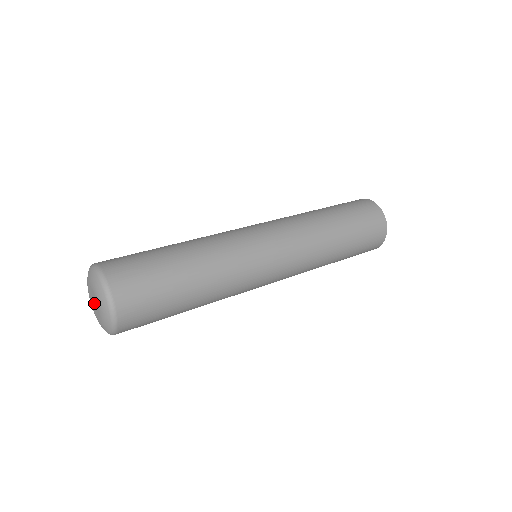
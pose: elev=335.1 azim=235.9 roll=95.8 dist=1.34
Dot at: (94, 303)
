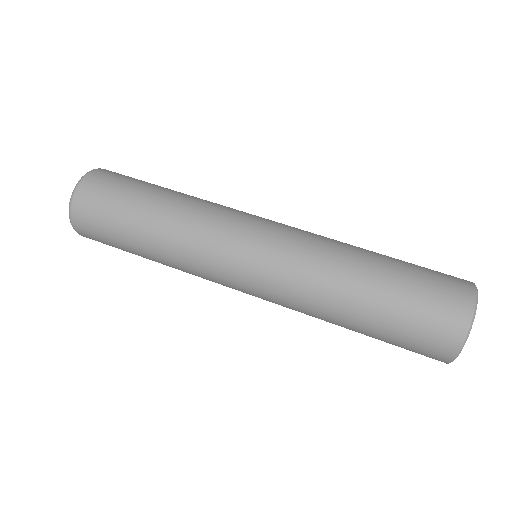
Dot at: occluded
